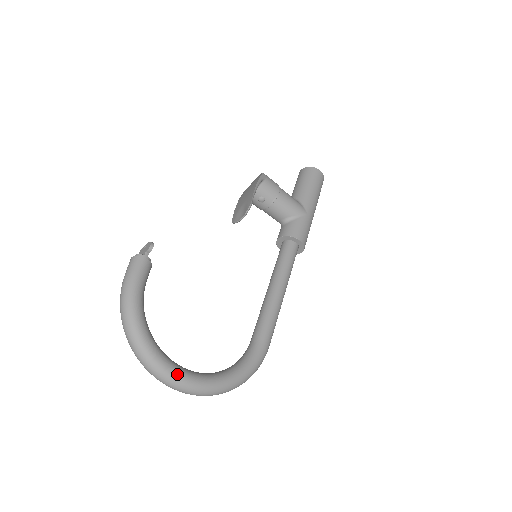
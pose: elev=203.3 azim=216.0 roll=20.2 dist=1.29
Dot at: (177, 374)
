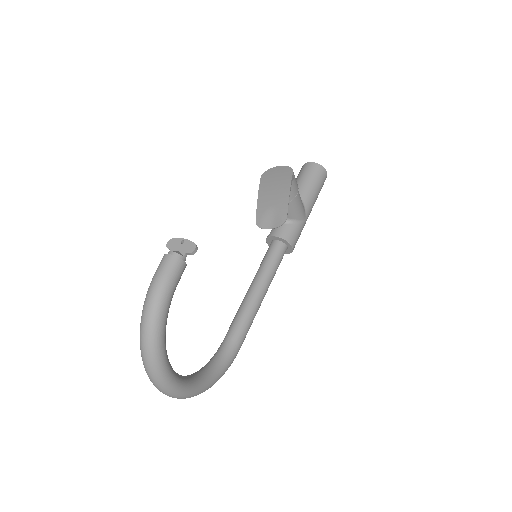
Dot at: (175, 385)
